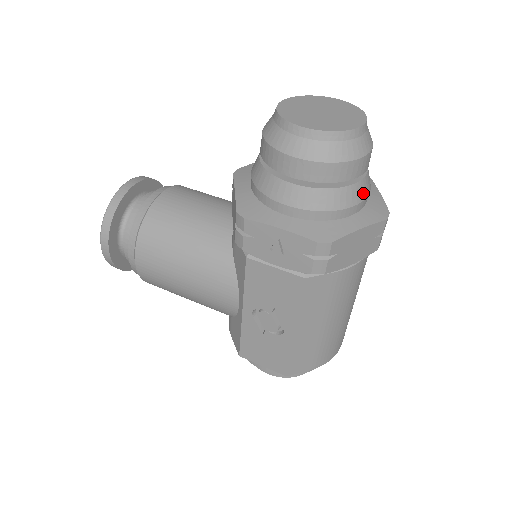
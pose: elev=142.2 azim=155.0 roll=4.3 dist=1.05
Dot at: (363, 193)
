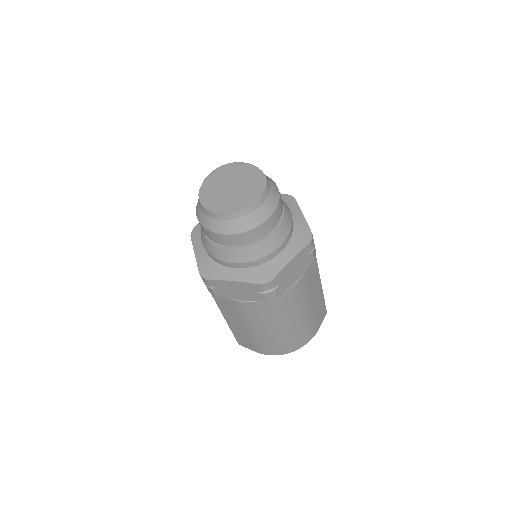
Dot at: (246, 257)
